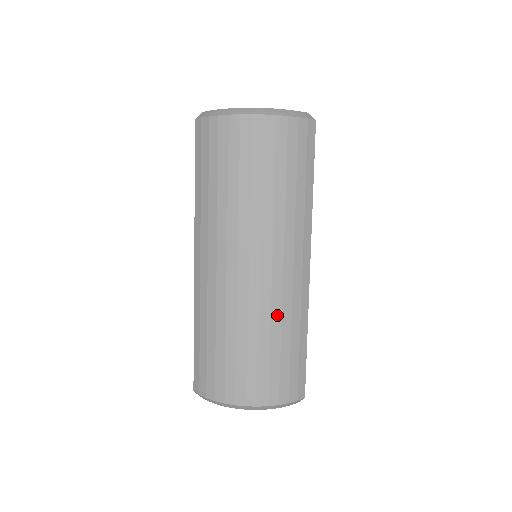
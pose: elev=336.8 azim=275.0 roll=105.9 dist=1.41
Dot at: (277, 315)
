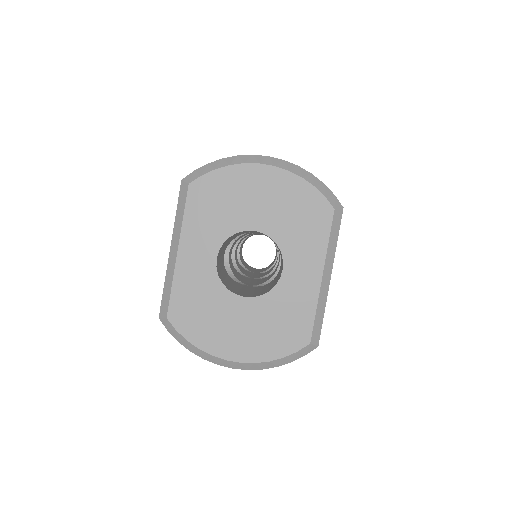
Dot at: occluded
